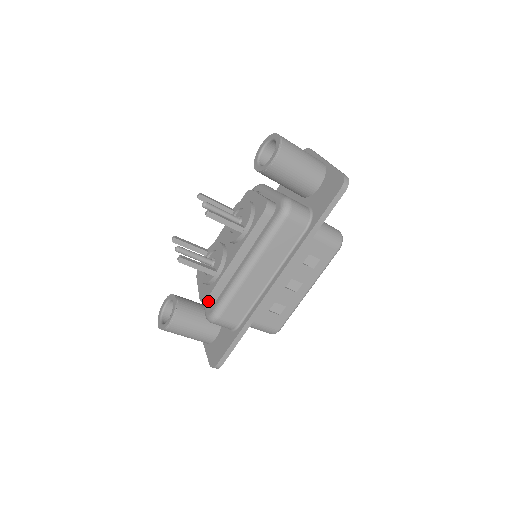
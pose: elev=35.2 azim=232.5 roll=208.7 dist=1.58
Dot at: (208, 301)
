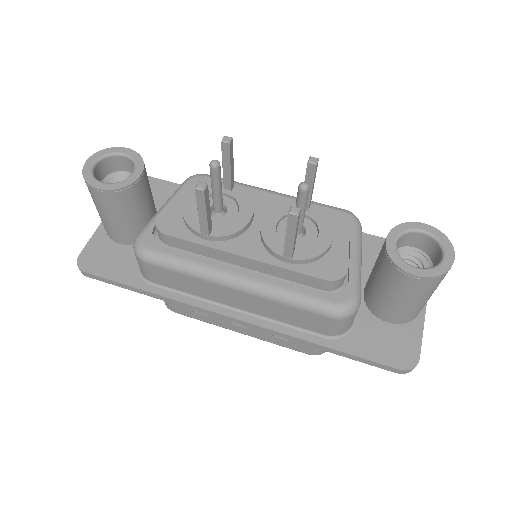
Dot at: (161, 234)
